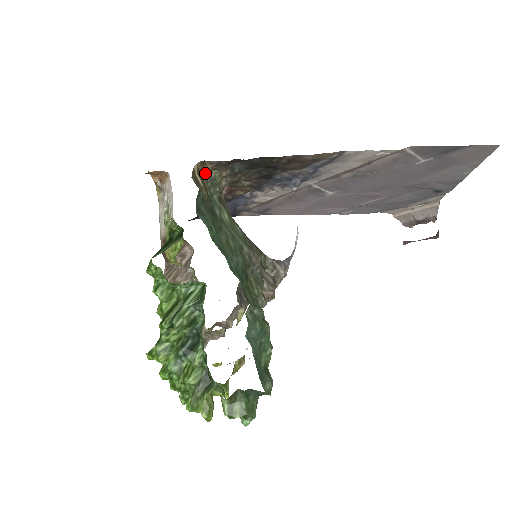
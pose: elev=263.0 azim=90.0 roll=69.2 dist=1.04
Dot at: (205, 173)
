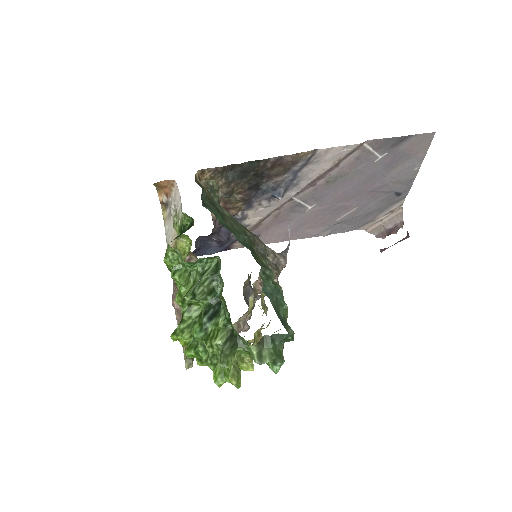
Dot at: (205, 182)
